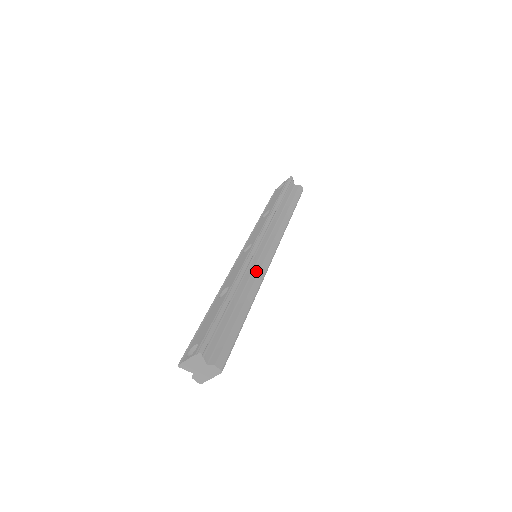
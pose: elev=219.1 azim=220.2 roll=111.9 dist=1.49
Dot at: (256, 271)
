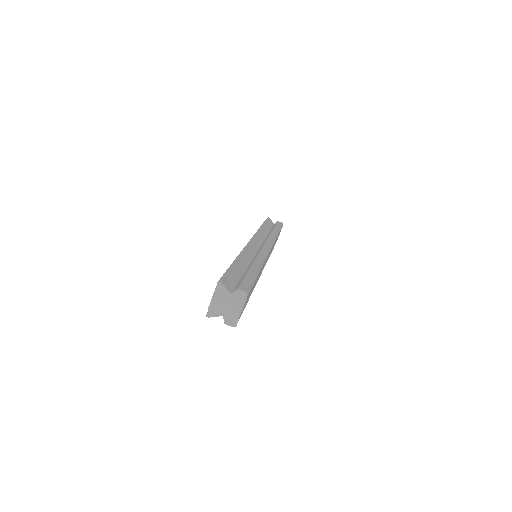
Dot at: (257, 253)
